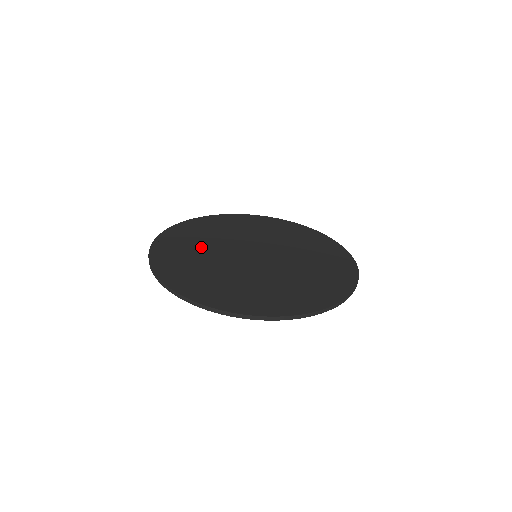
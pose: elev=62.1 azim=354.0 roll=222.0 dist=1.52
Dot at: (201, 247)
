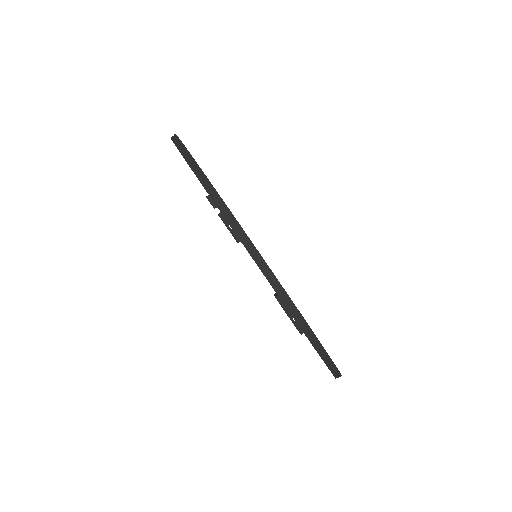
Dot at: occluded
